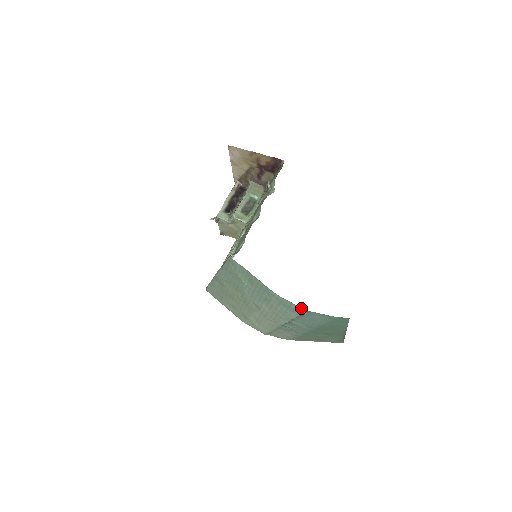
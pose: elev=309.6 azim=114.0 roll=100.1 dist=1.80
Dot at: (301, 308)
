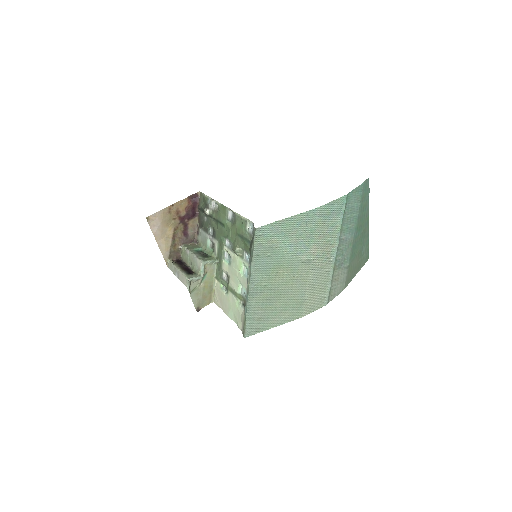
Dot at: (341, 198)
